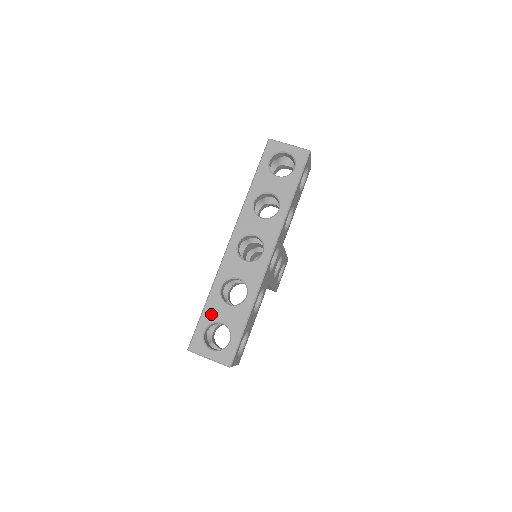
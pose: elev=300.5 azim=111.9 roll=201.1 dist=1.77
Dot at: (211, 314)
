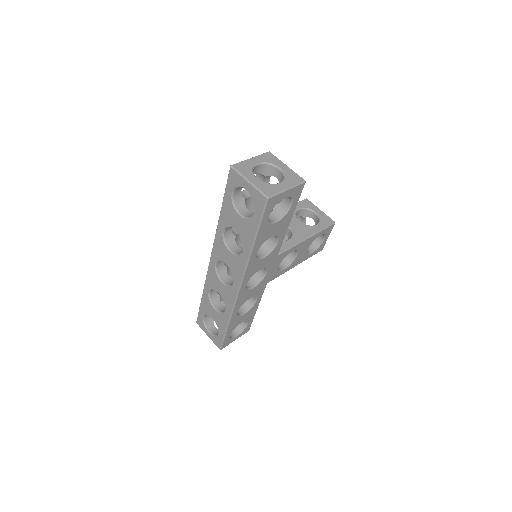
Dot at: (205, 308)
